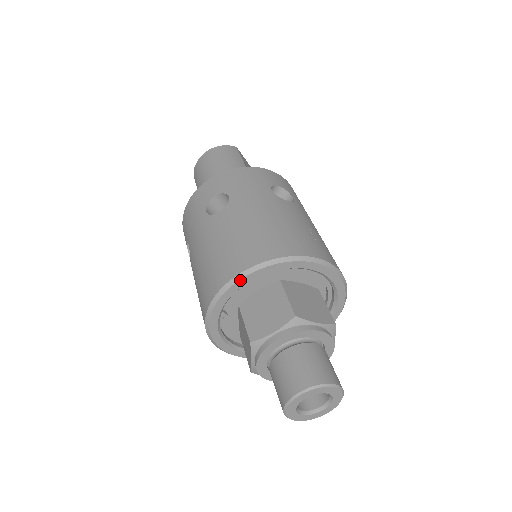
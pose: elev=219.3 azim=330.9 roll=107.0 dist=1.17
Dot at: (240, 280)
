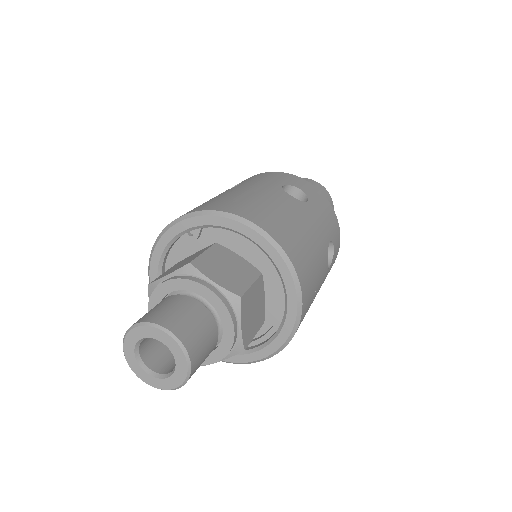
Dot at: (249, 228)
